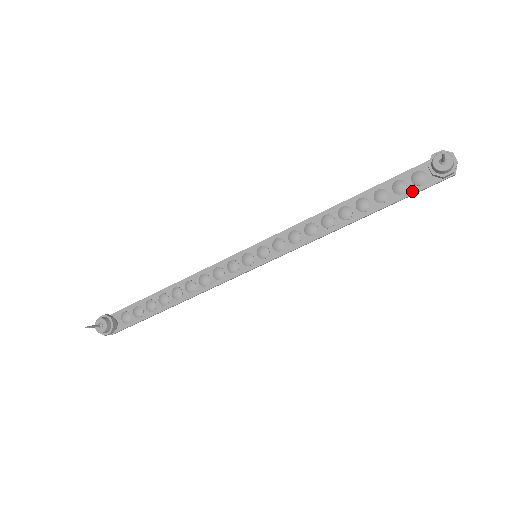
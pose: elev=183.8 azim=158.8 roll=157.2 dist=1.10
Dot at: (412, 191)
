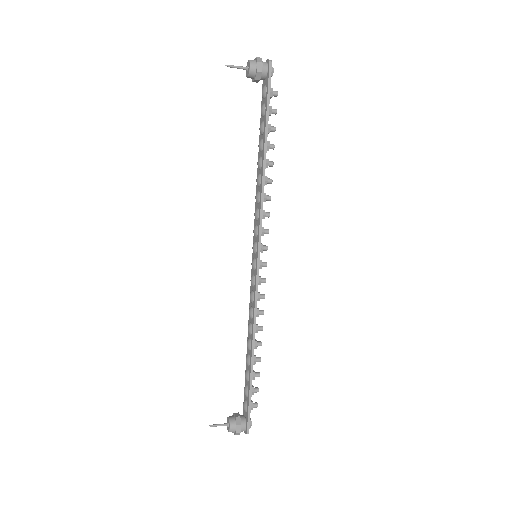
Dot at: (266, 101)
